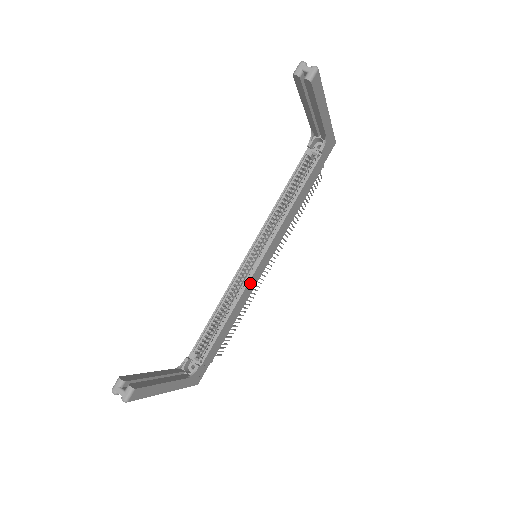
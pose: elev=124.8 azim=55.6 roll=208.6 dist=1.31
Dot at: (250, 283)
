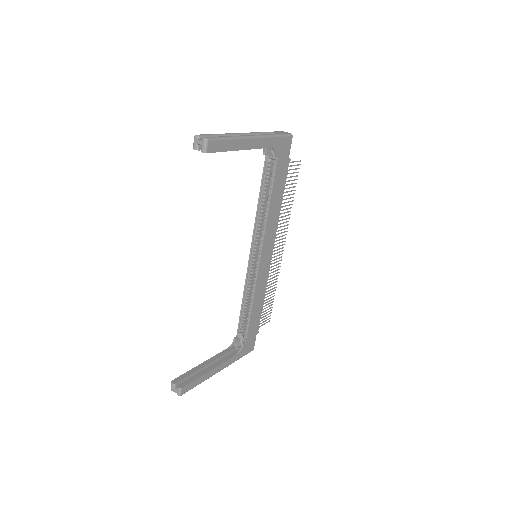
Dot at: (260, 277)
